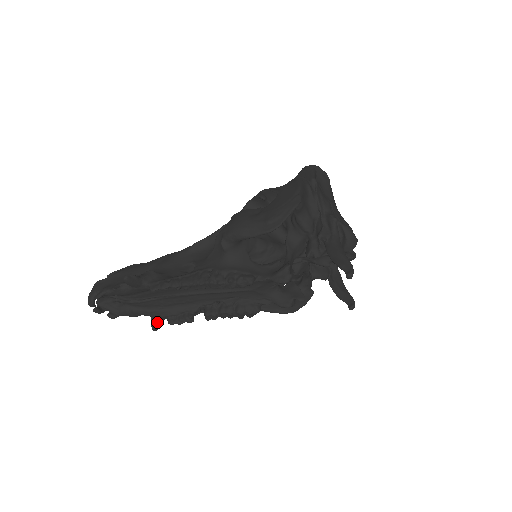
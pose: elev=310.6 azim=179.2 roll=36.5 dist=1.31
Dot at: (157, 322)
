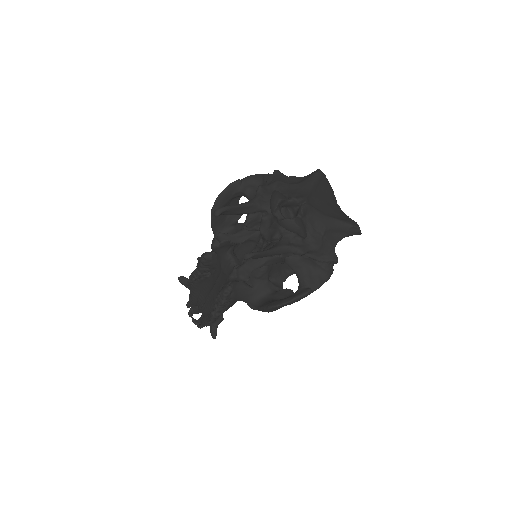
Dot at: (211, 327)
